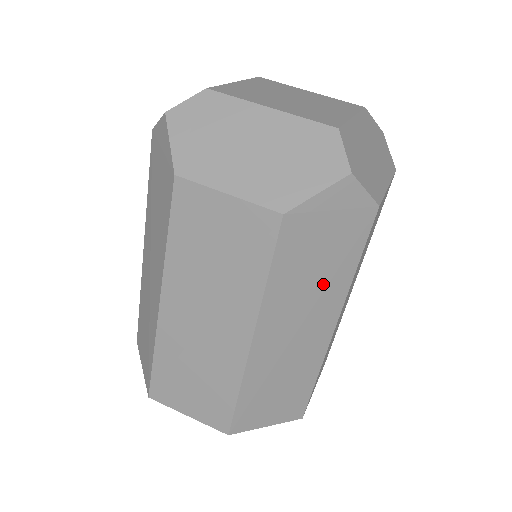
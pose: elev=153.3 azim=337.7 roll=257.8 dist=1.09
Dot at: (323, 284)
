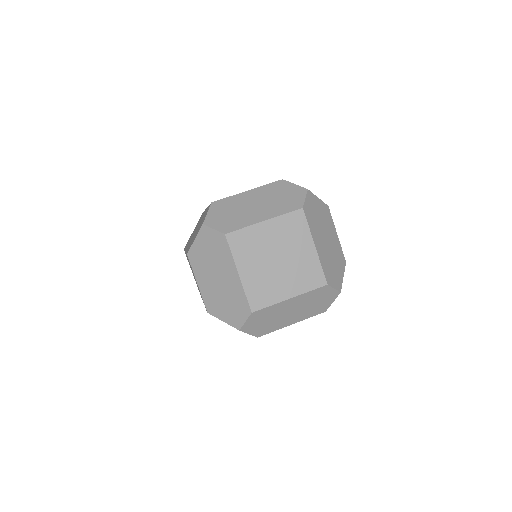
Dot at: occluded
